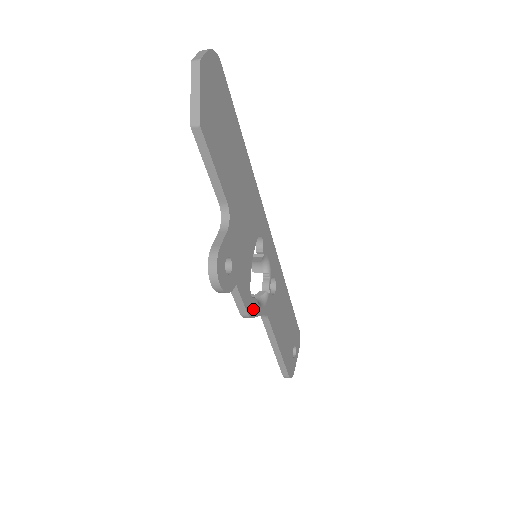
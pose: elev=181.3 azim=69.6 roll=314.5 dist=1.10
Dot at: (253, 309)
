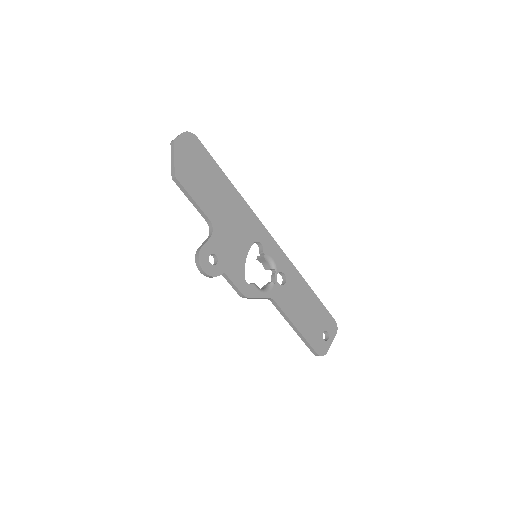
Dot at: (250, 292)
